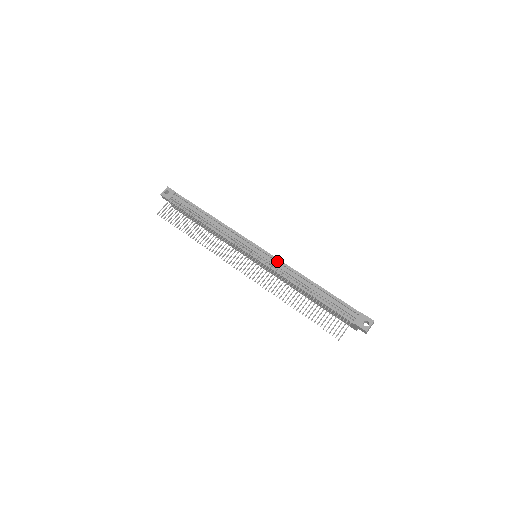
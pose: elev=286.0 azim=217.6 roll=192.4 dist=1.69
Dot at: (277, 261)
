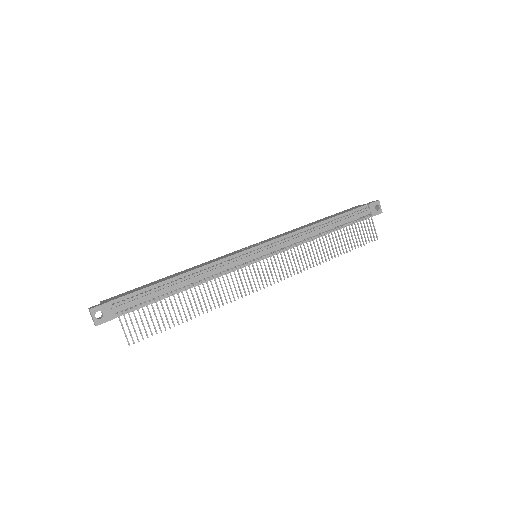
Dot at: (282, 239)
